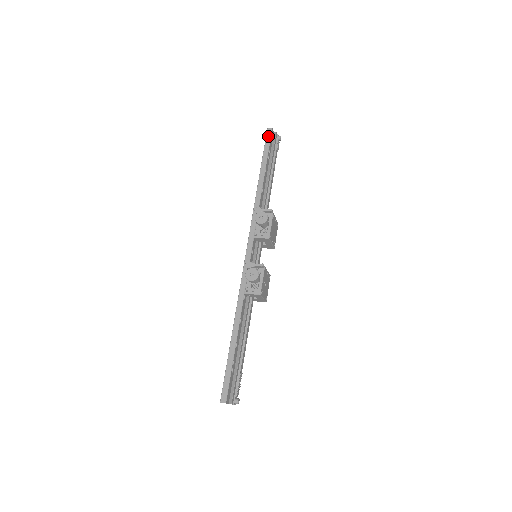
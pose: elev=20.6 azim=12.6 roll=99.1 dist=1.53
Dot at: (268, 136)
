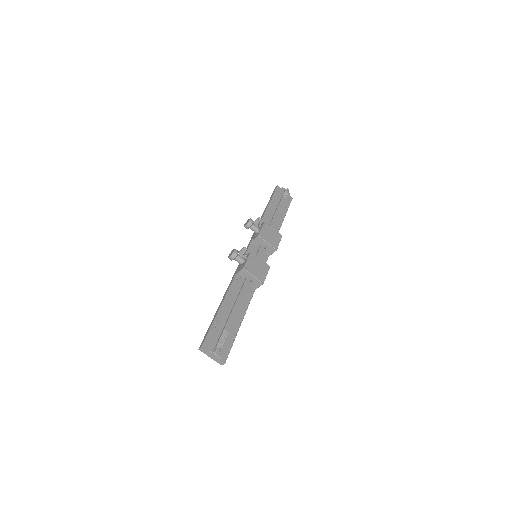
Dot at: (274, 191)
